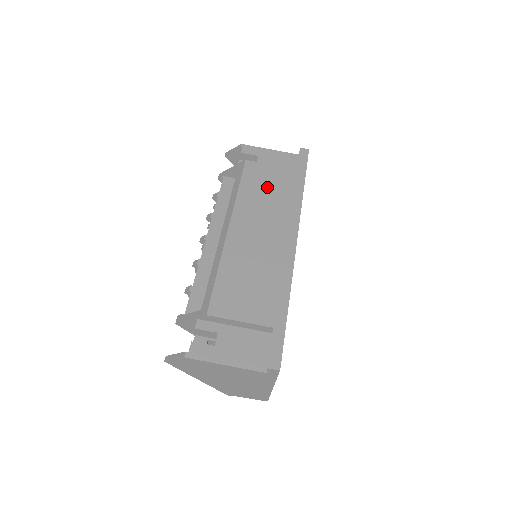
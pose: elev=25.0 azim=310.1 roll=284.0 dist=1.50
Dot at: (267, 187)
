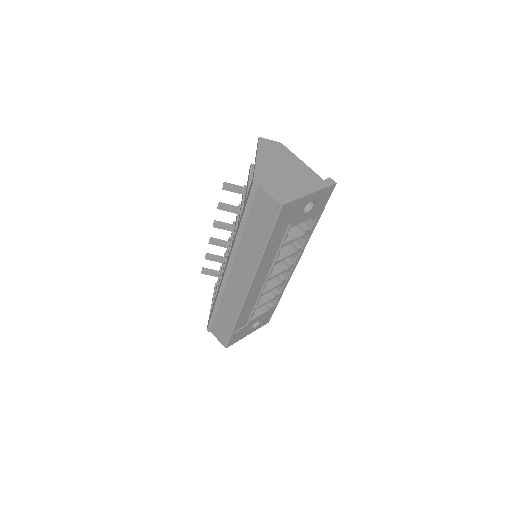
Dot at: occluded
